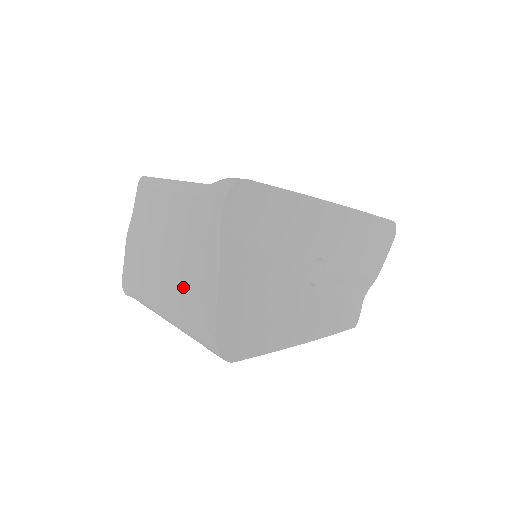
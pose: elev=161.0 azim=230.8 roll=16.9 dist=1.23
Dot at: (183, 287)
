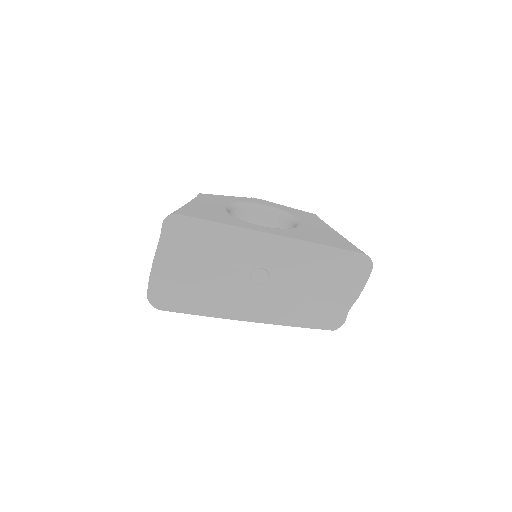
Dot at: occluded
